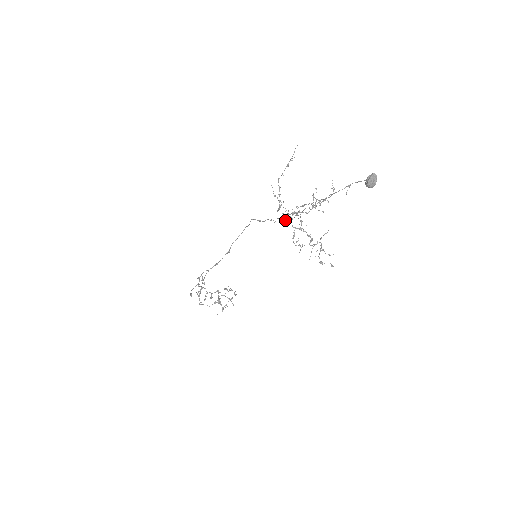
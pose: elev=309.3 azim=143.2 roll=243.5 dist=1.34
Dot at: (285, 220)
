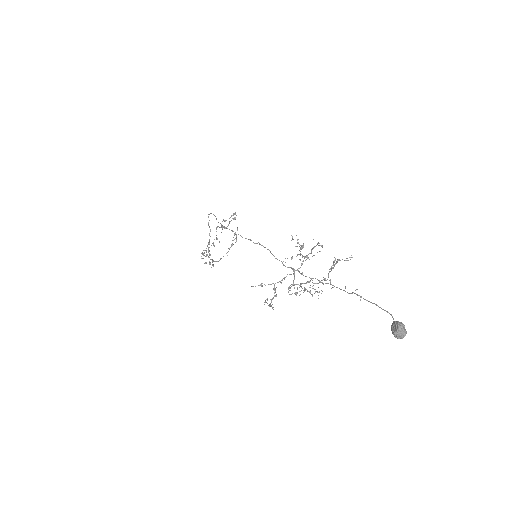
Dot at: (288, 291)
